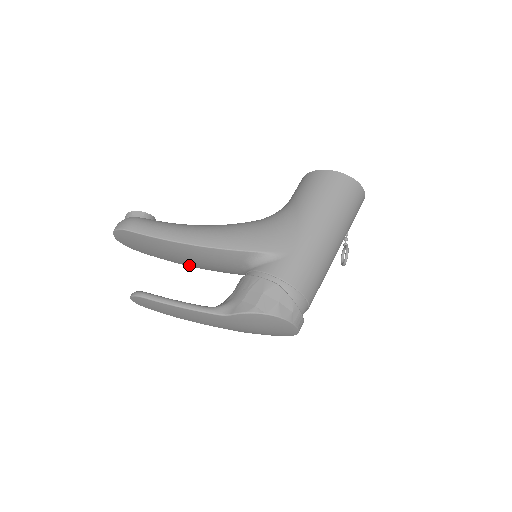
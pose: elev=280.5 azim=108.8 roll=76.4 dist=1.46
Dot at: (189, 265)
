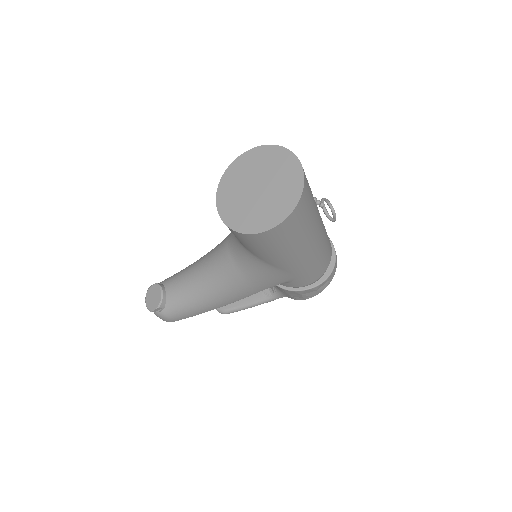
Dot at: occluded
